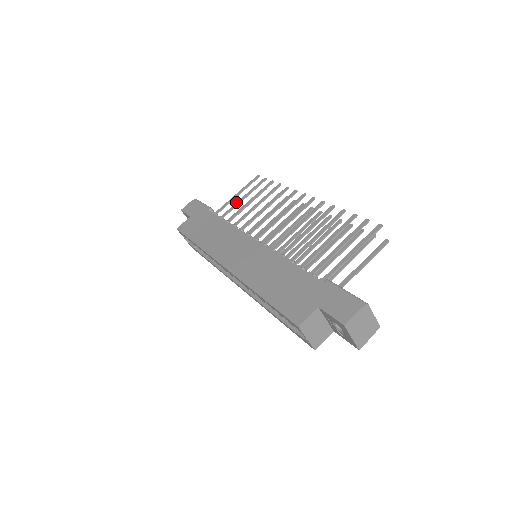
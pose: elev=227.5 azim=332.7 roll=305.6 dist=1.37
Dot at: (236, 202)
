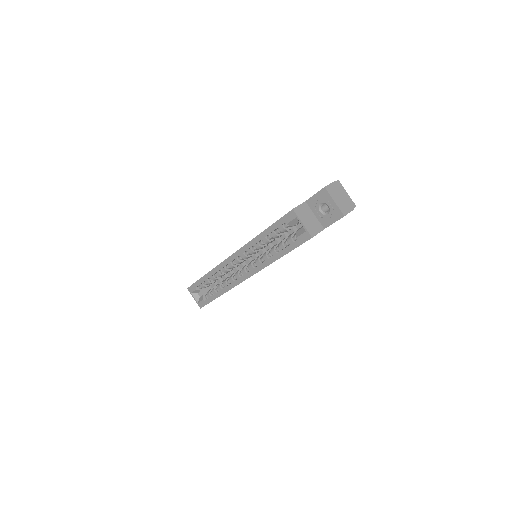
Dot at: occluded
